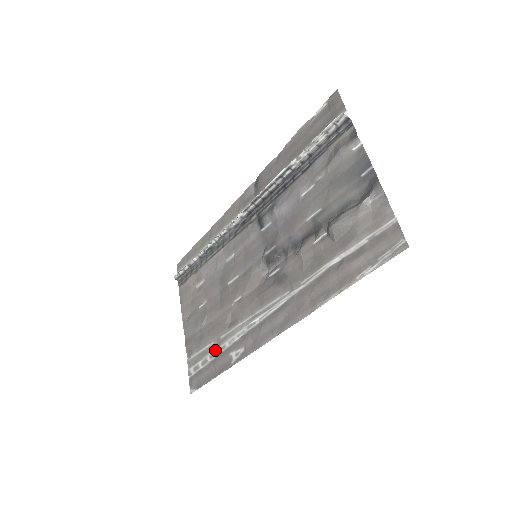
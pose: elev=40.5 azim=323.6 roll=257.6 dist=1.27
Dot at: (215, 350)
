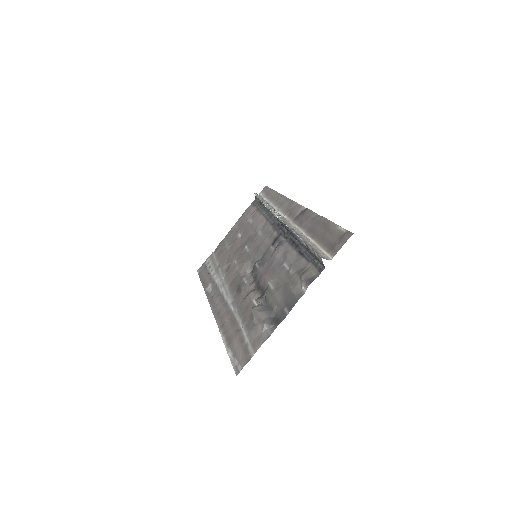
Dot at: (214, 270)
